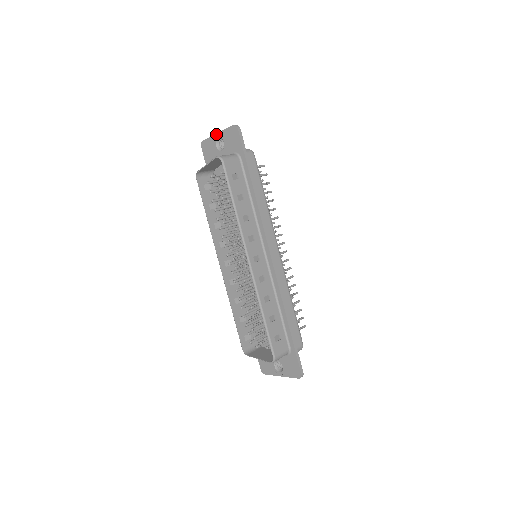
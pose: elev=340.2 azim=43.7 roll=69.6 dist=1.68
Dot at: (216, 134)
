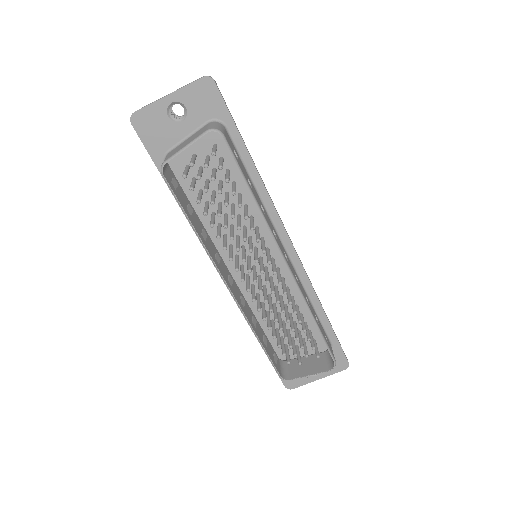
Dot at: (165, 97)
